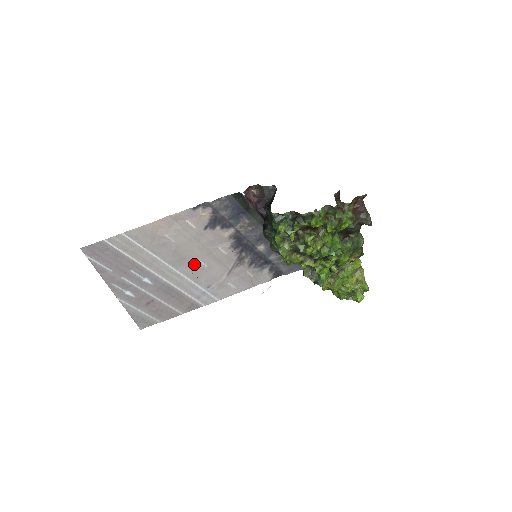
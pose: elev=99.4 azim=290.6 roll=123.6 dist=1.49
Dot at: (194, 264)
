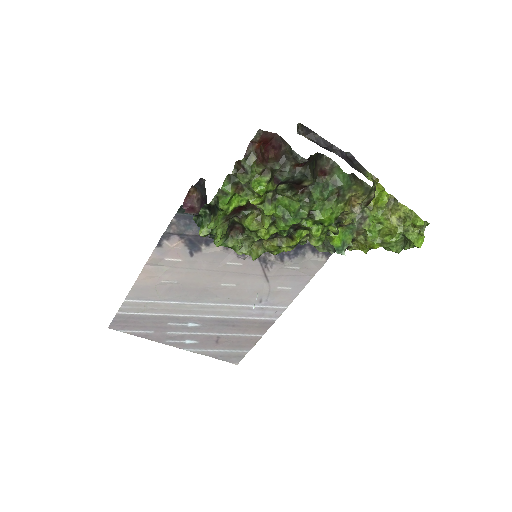
Dot at: (220, 290)
